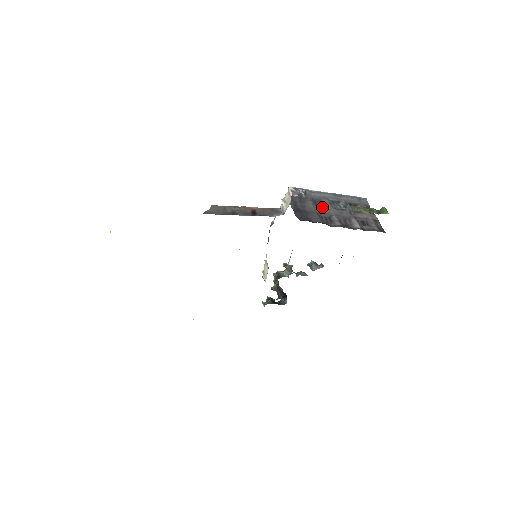
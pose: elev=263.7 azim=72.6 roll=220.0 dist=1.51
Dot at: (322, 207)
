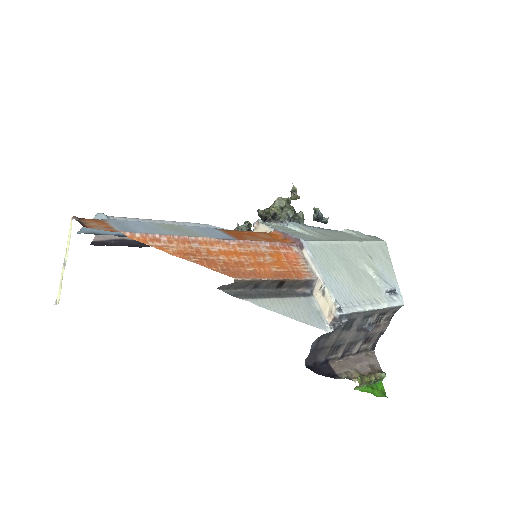
Dot at: (346, 332)
